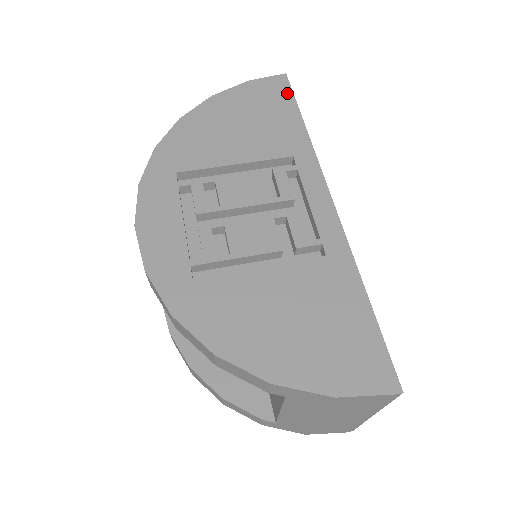
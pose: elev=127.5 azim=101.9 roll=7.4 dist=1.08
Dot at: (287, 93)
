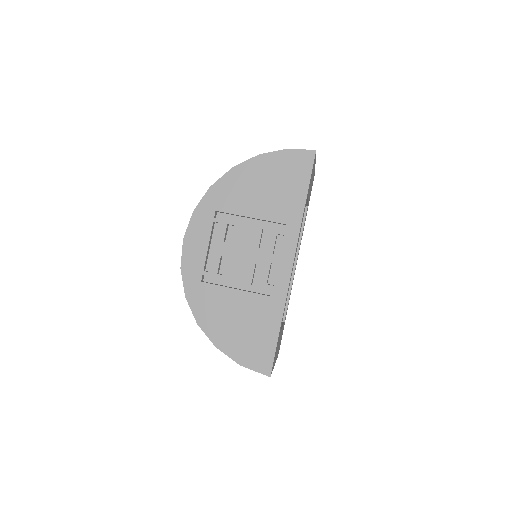
Dot at: (308, 170)
